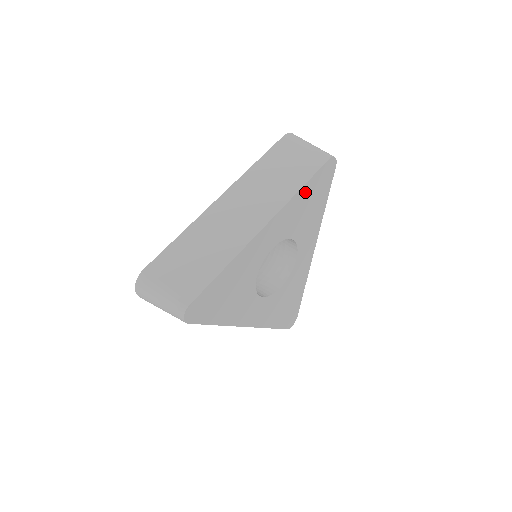
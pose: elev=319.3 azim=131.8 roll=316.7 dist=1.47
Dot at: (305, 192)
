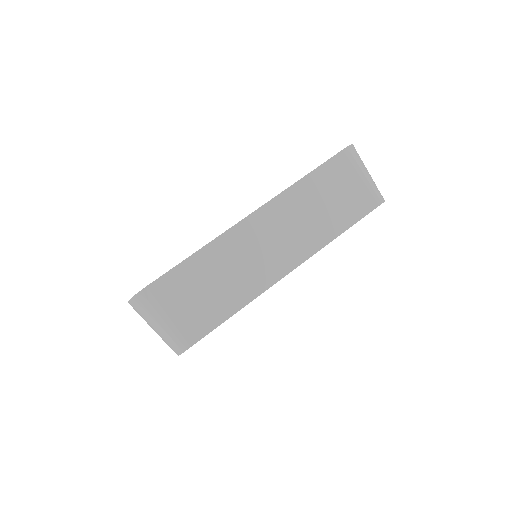
Dot at: occluded
